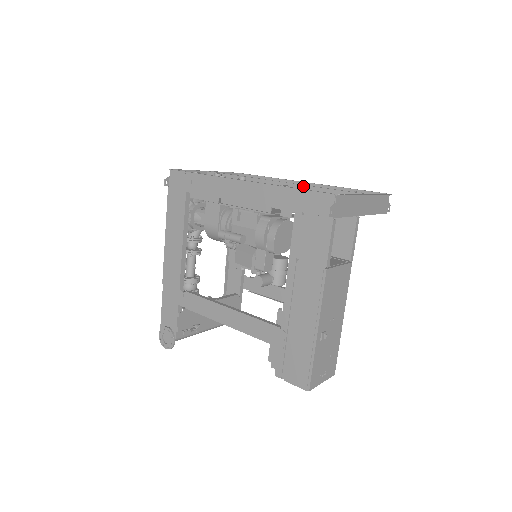
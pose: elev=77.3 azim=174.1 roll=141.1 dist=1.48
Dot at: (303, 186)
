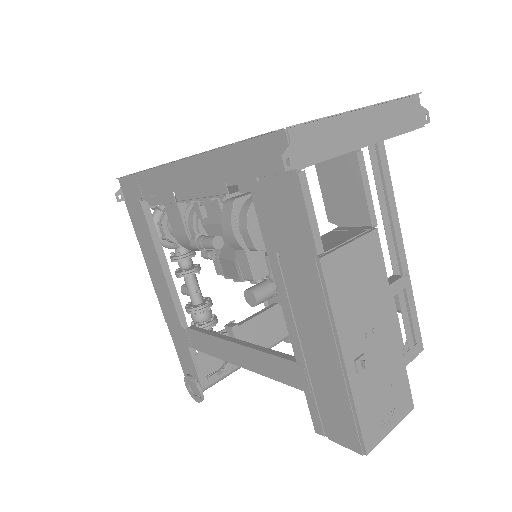
Dot at: occluded
